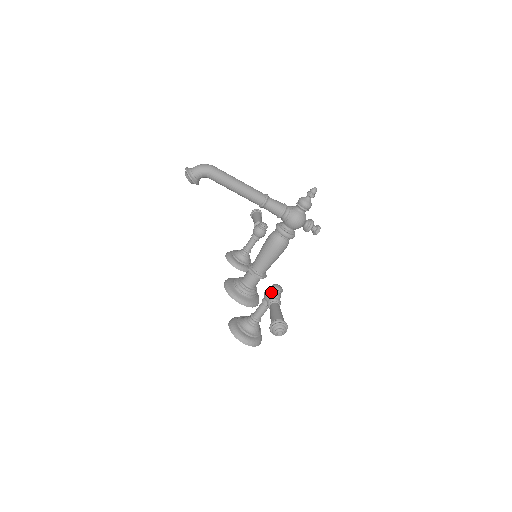
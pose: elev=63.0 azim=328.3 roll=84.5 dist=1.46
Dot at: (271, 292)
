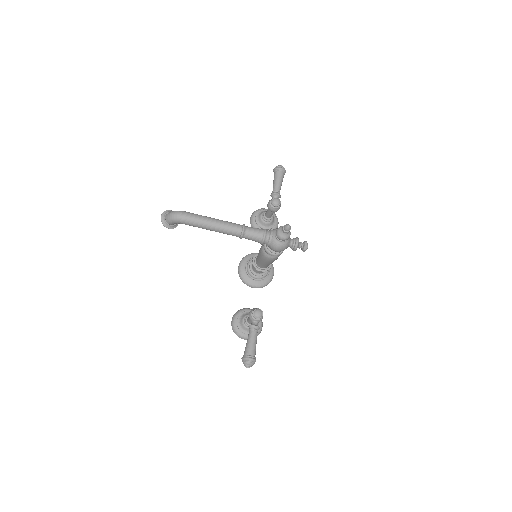
Dot at: (252, 317)
